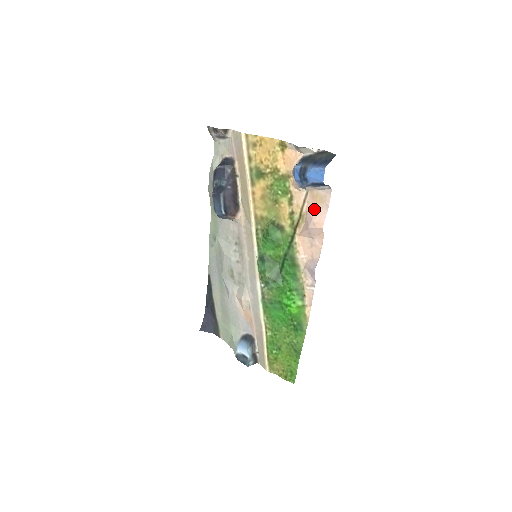
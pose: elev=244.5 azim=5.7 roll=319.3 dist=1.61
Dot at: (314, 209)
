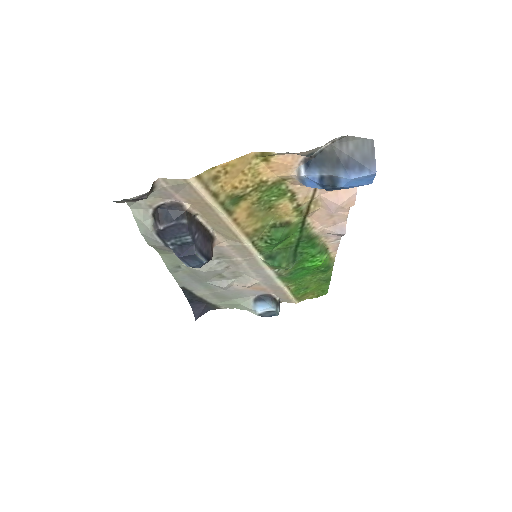
Dot at: (336, 194)
